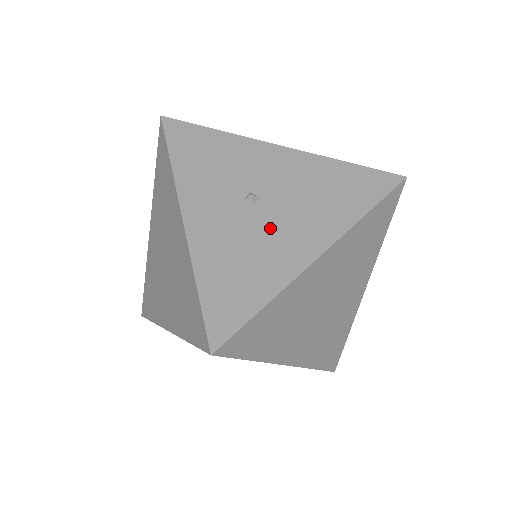
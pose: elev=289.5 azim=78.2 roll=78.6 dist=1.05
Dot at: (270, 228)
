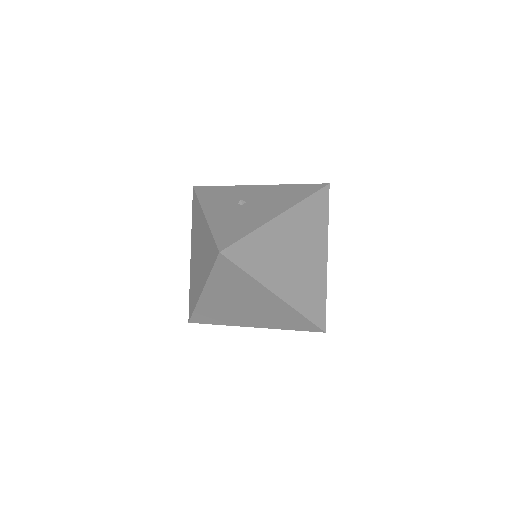
Dot at: (252, 210)
